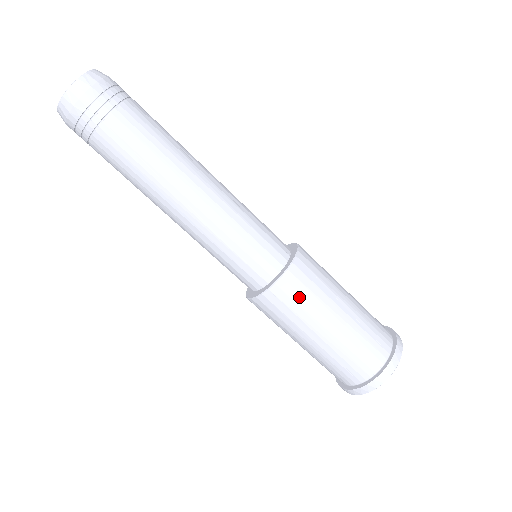
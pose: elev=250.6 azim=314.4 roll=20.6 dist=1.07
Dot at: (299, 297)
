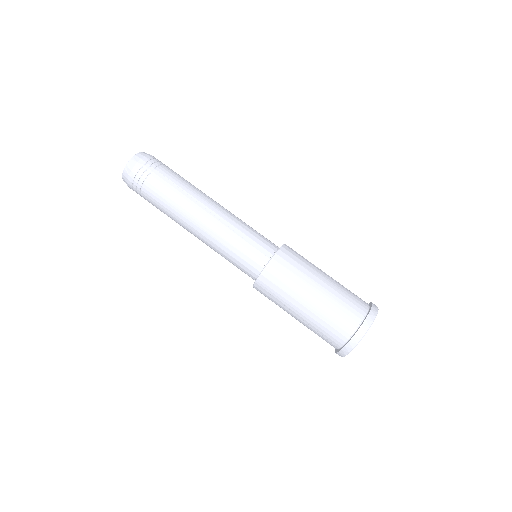
Dot at: (294, 262)
